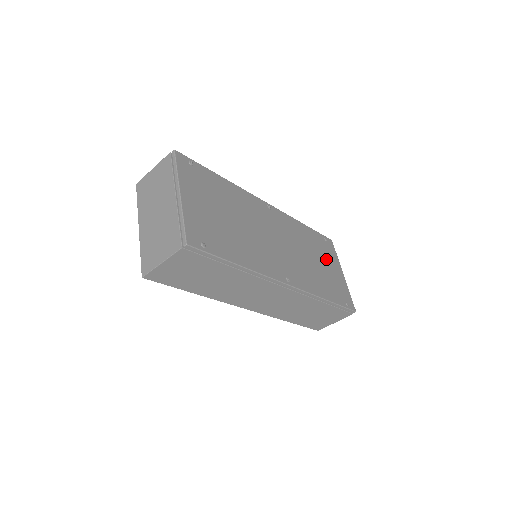
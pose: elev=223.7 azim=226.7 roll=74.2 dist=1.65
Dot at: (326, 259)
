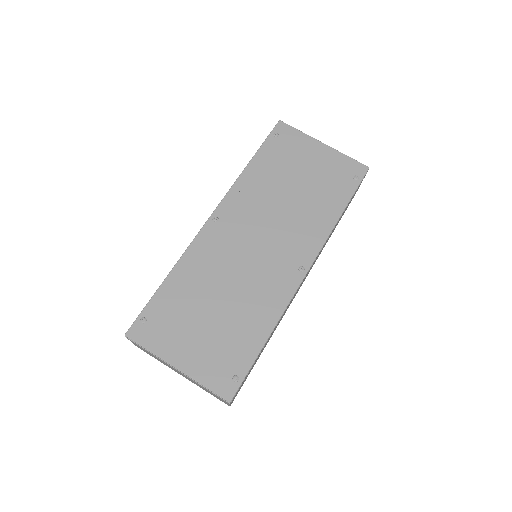
Dot at: (298, 162)
